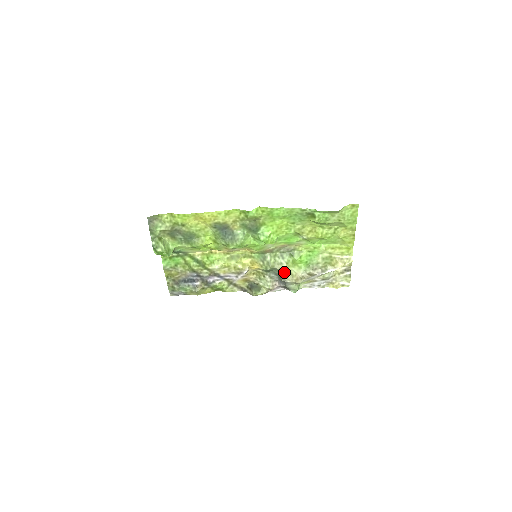
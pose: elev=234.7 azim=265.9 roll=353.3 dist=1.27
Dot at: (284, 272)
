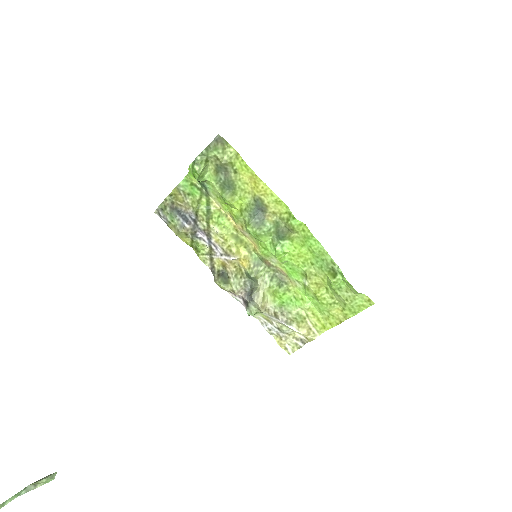
Dot at: (260, 291)
